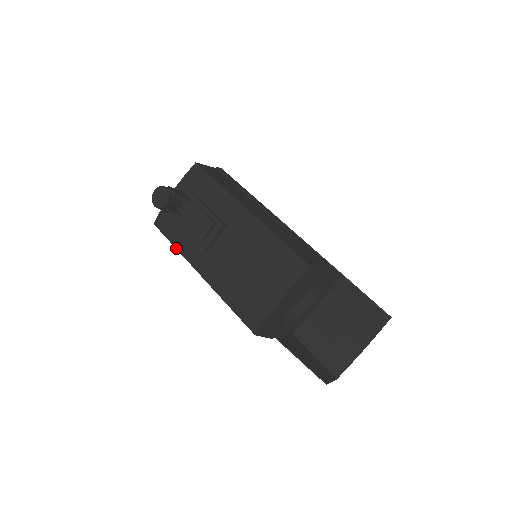
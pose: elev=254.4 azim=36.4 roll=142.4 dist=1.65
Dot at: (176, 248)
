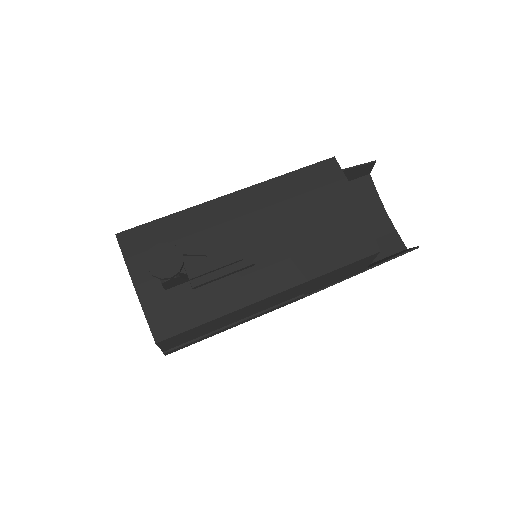
Dot at: (217, 317)
